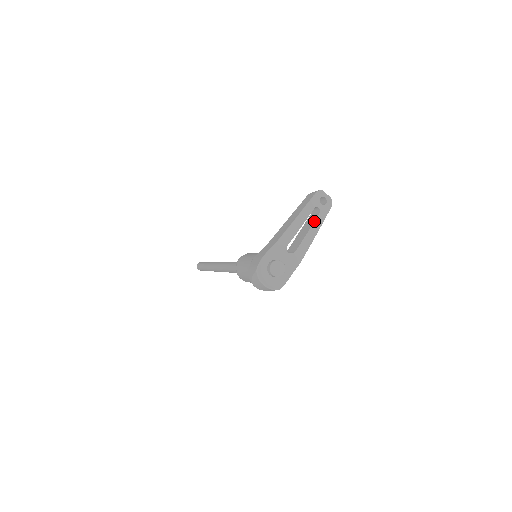
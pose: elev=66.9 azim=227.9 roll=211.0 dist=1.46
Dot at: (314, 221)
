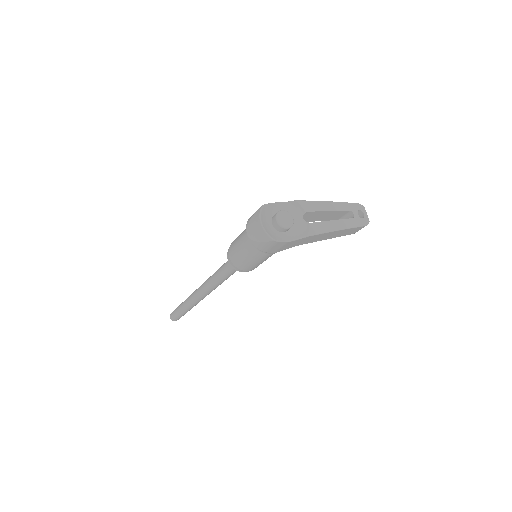
Dot at: (344, 219)
